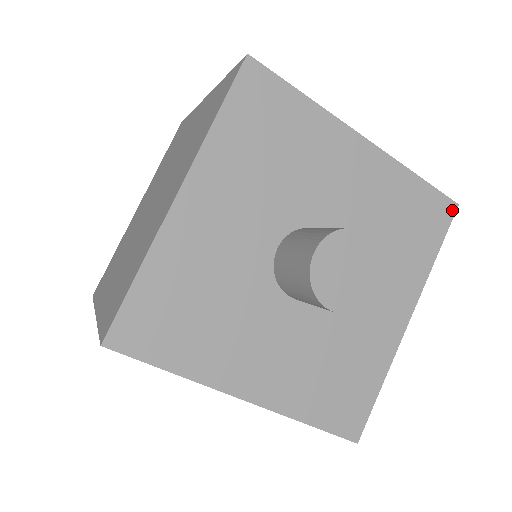
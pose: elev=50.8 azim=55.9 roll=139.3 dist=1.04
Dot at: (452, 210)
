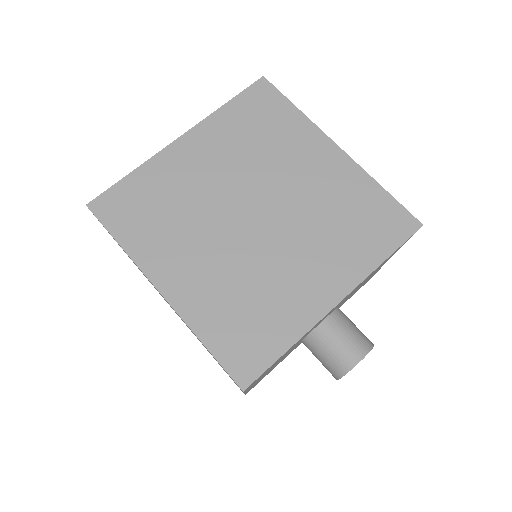
Dot at: occluded
